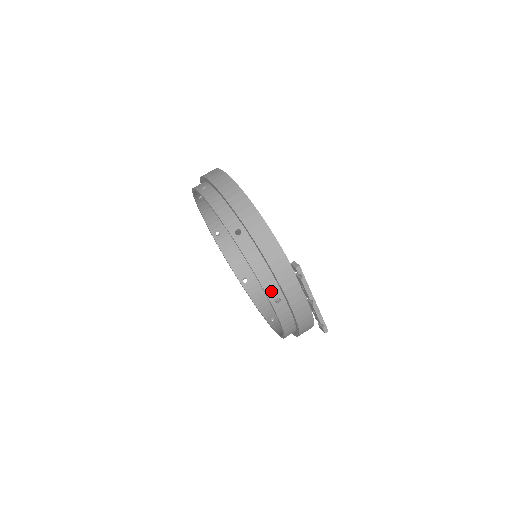
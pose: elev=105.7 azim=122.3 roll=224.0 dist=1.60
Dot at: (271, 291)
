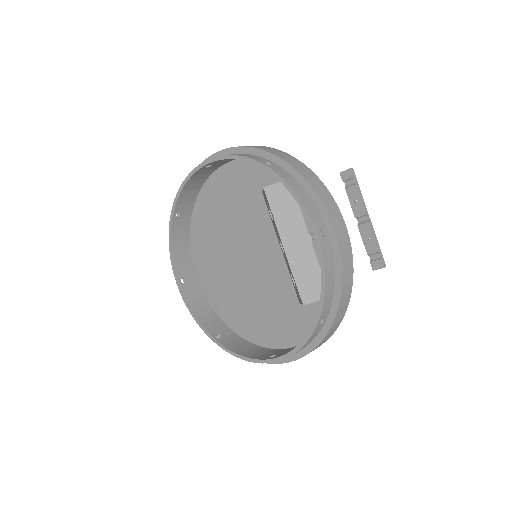
Dot at: (315, 219)
